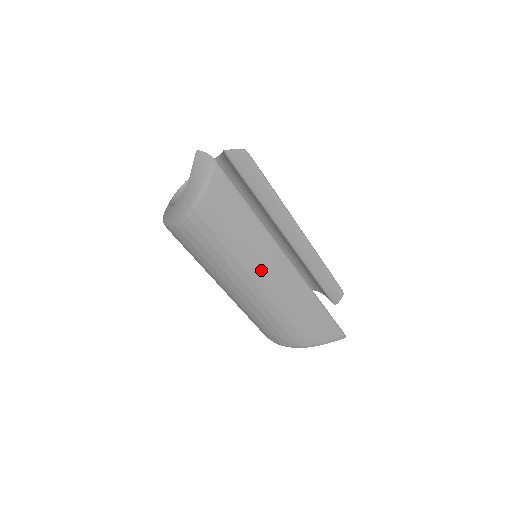
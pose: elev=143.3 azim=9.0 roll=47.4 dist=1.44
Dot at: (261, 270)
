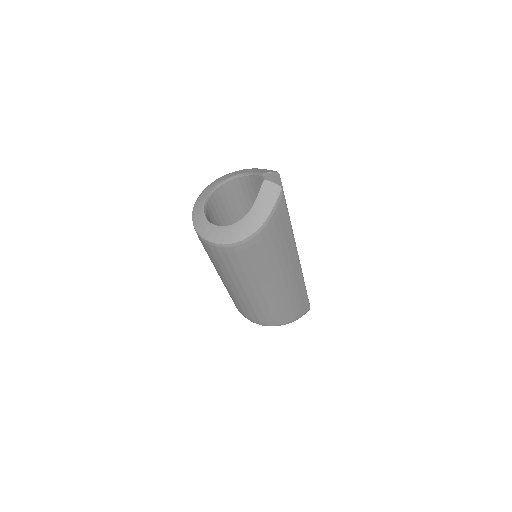
Dot at: (284, 272)
